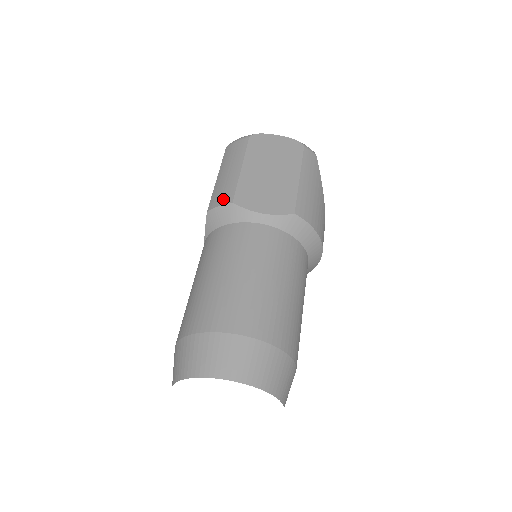
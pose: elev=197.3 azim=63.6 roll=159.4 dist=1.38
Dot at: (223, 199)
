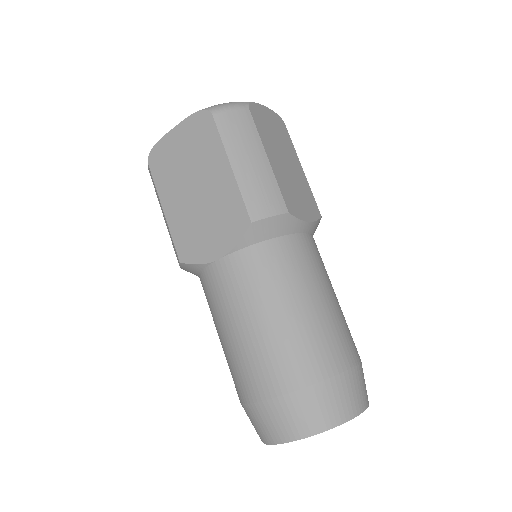
Dot at: (273, 207)
